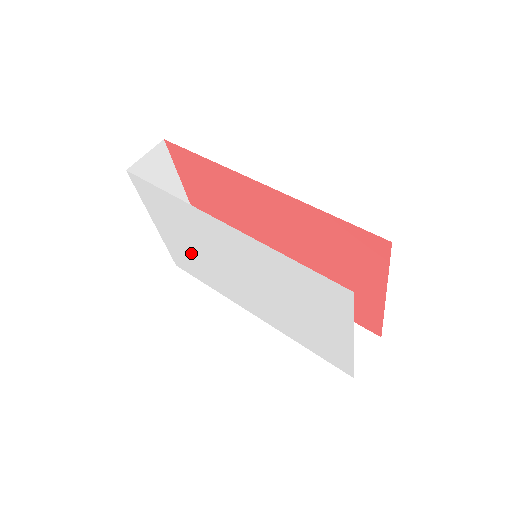
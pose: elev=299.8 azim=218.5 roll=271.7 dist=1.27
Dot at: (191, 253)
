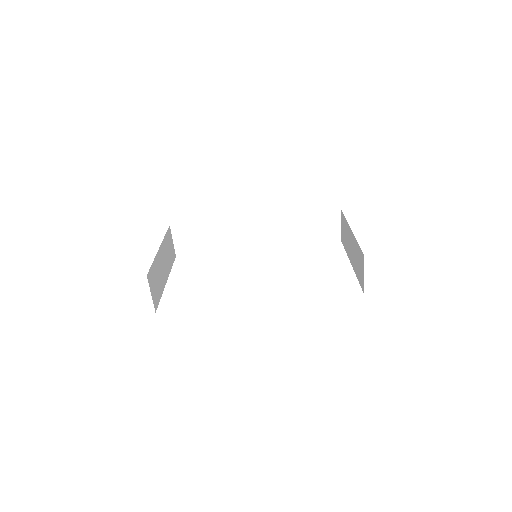
Dot at: occluded
